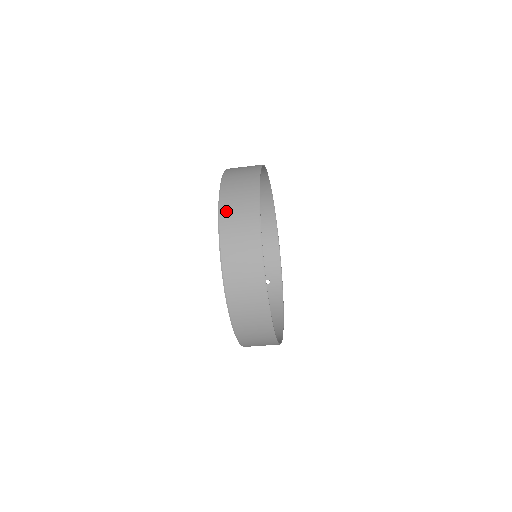
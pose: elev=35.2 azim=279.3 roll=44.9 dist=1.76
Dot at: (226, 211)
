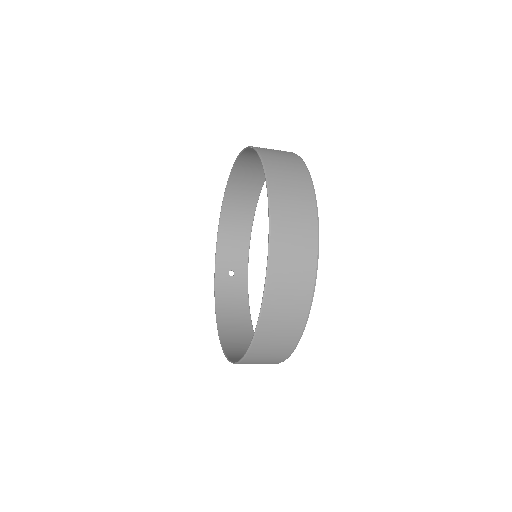
Dot at: (279, 216)
